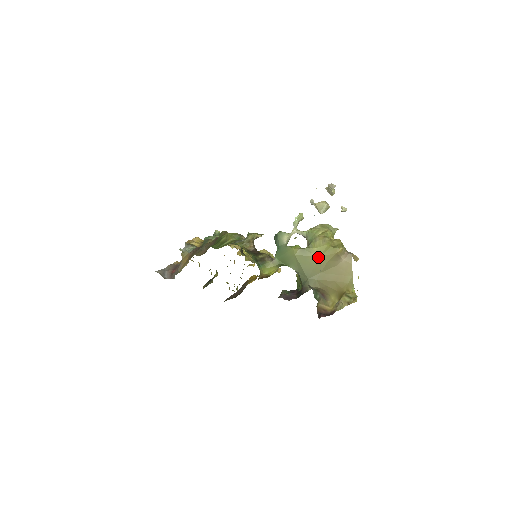
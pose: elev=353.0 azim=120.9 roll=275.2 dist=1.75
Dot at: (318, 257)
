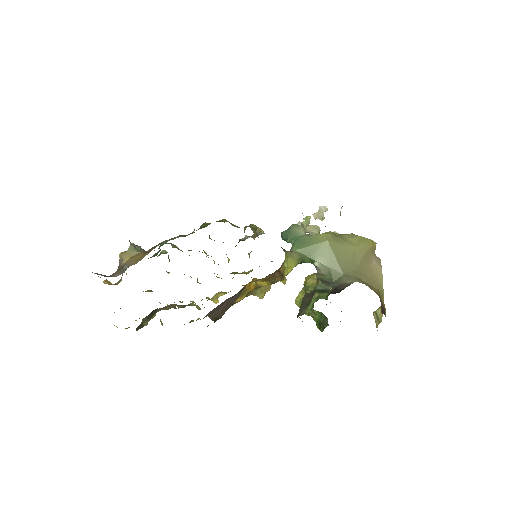
Dot at: (354, 247)
